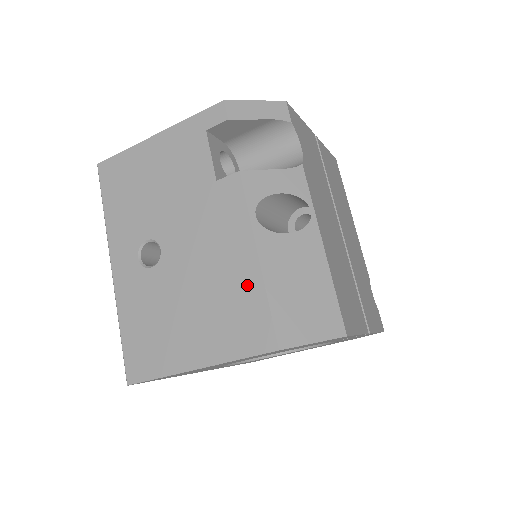
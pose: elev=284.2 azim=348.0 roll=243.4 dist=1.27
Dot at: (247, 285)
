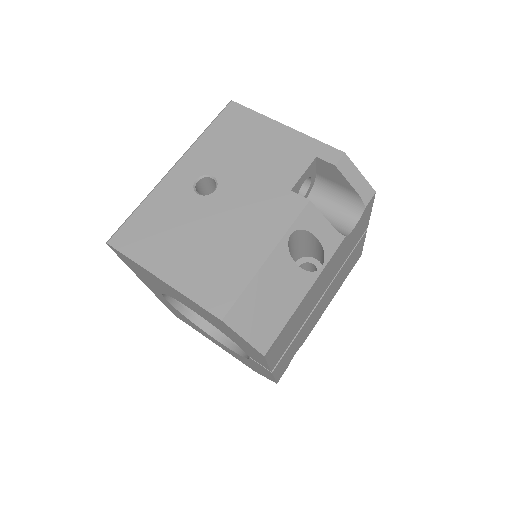
Dot at: (244, 266)
